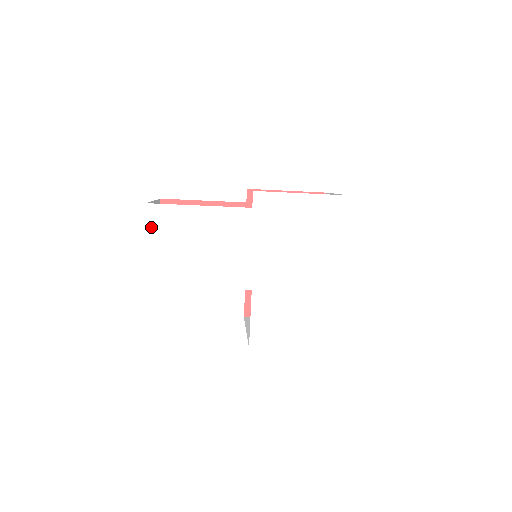
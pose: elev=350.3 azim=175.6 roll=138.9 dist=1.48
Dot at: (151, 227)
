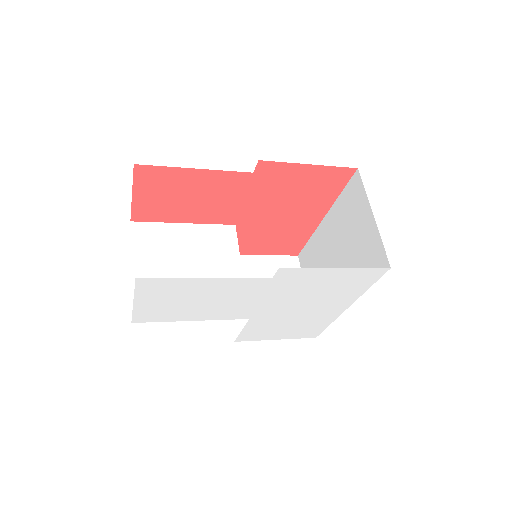
Dot at: (141, 292)
